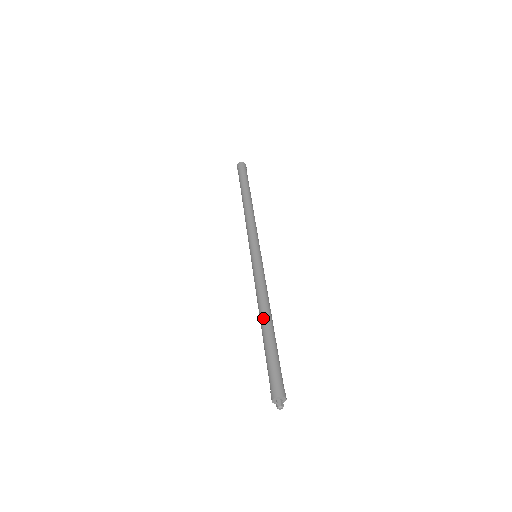
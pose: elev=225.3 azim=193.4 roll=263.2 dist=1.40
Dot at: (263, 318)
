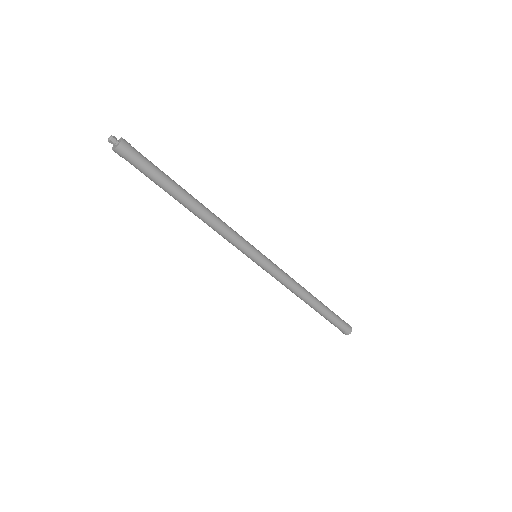
Dot at: occluded
